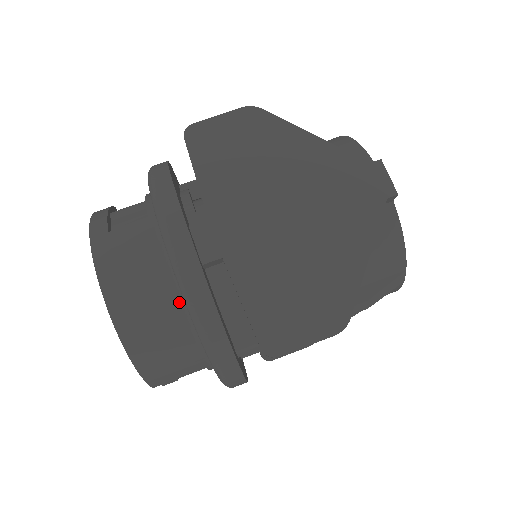
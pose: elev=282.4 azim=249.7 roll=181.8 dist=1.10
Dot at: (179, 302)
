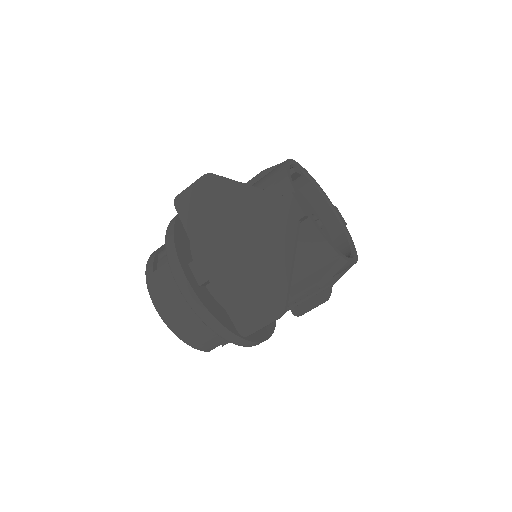
Dot at: occluded
